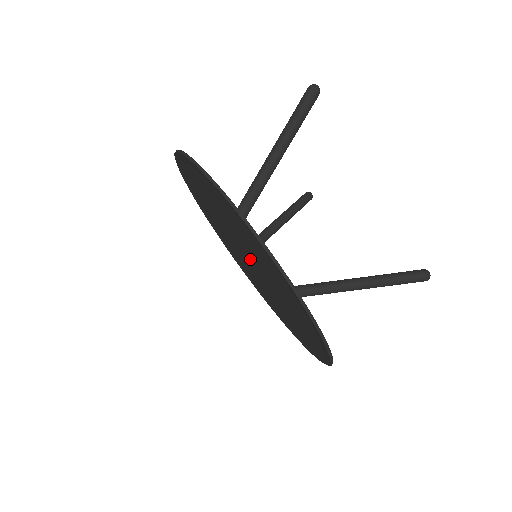
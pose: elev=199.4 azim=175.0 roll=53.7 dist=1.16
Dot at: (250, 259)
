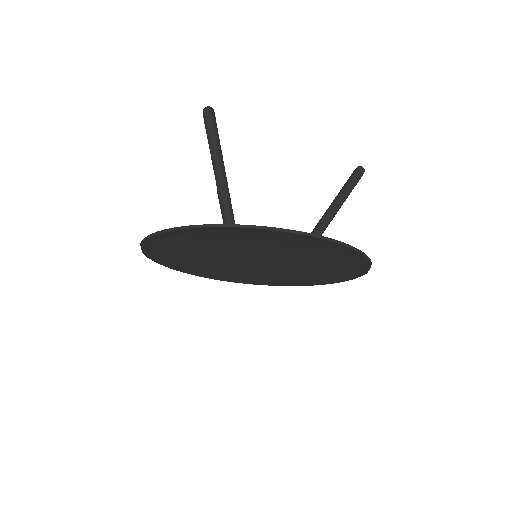
Dot at: (257, 261)
